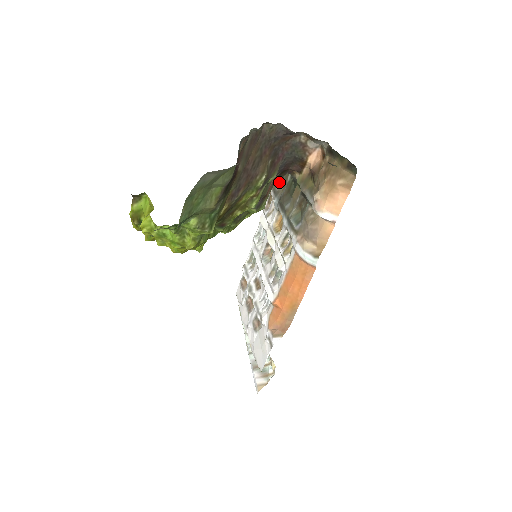
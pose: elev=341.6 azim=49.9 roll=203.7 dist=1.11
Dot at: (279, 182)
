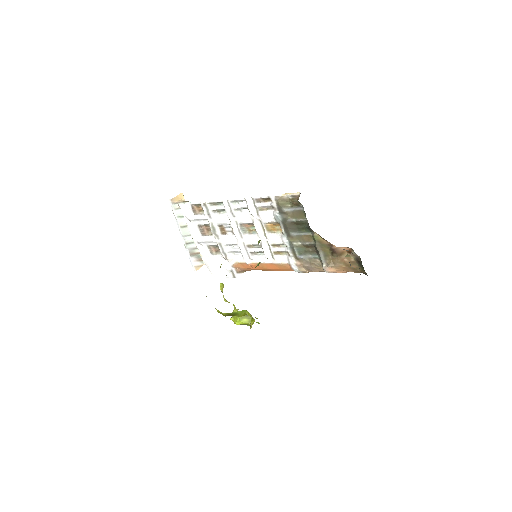
Dot at: (287, 205)
